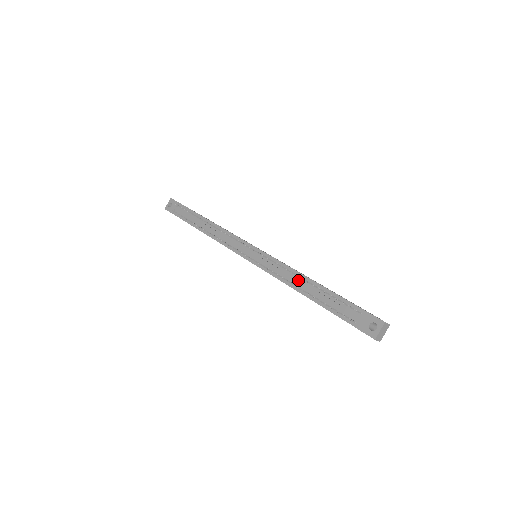
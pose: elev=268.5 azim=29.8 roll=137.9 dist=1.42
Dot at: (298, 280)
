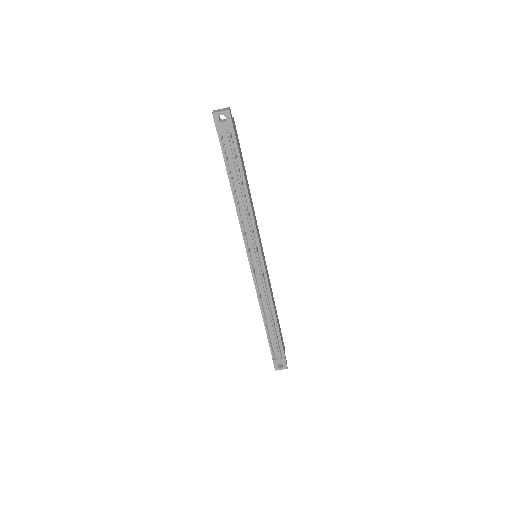
Dot at: (269, 313)
